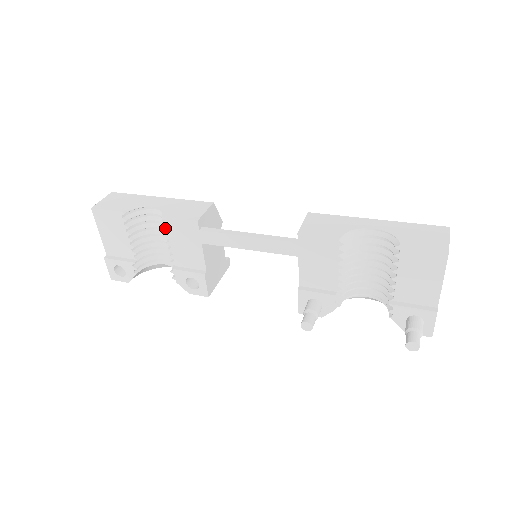
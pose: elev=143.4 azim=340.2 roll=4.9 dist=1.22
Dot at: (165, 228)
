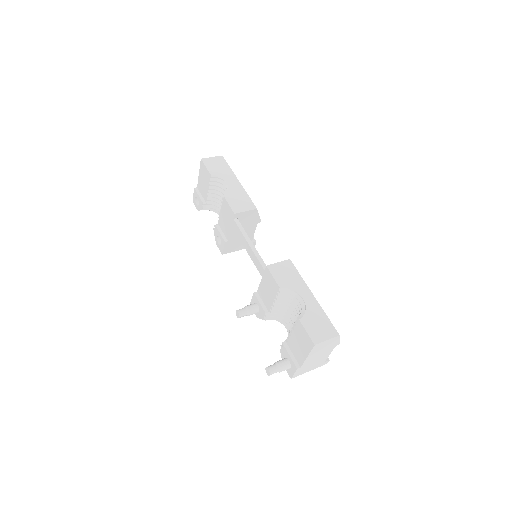
Dot at: (222, 202)
